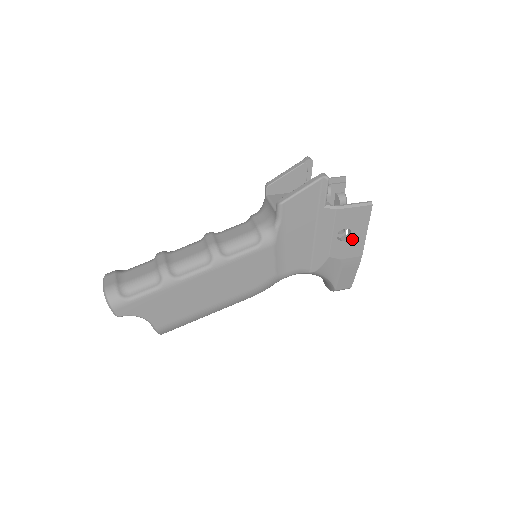
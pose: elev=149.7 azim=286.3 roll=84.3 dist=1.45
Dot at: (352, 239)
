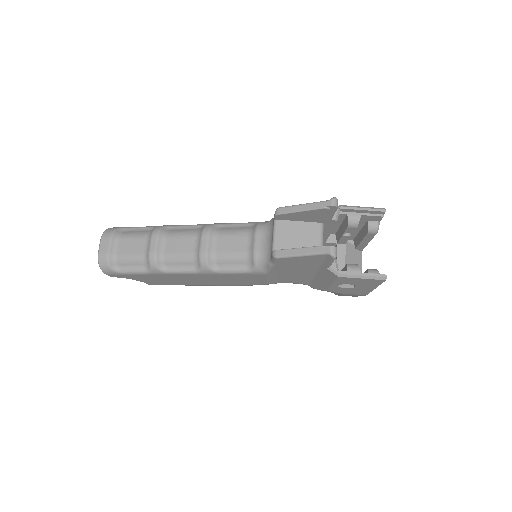
Dot at: (356, 288)
